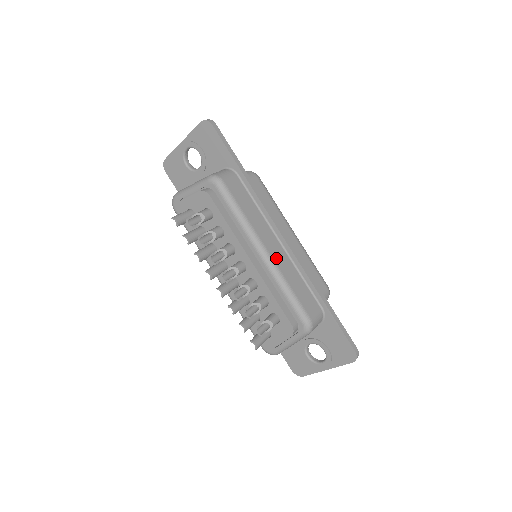
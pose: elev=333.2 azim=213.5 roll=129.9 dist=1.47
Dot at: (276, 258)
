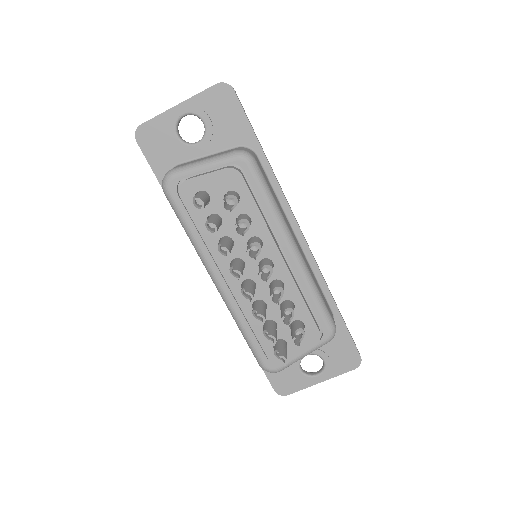
Dot at: (303, 256)
